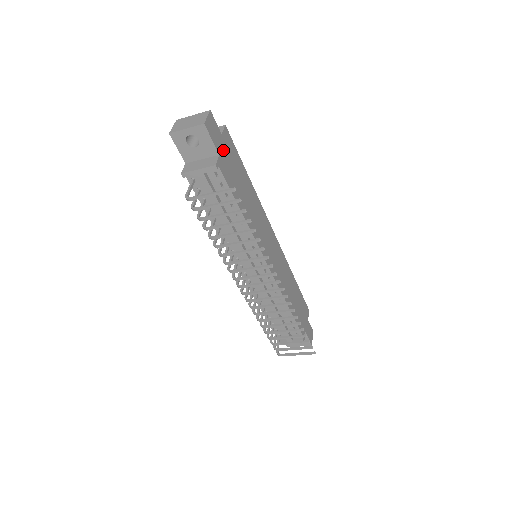
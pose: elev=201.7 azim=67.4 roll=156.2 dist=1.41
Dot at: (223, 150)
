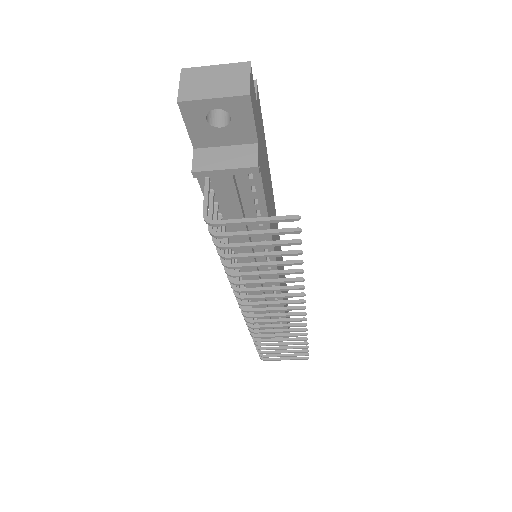
Dot at: (258, 130)
